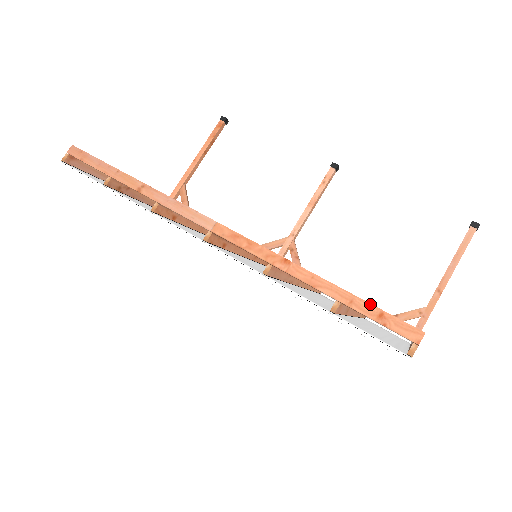
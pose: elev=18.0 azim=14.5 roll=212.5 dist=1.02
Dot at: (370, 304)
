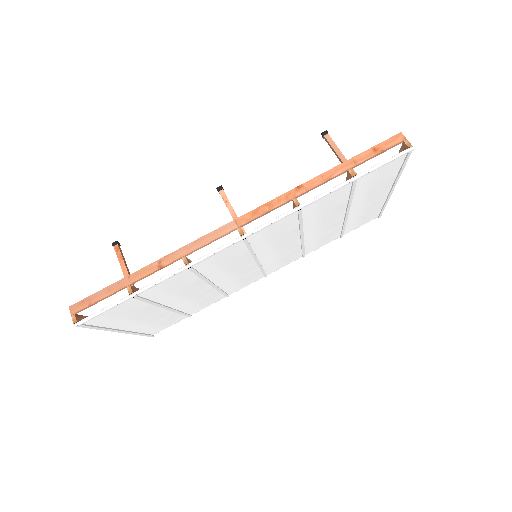
Dot at: (363, 152)
